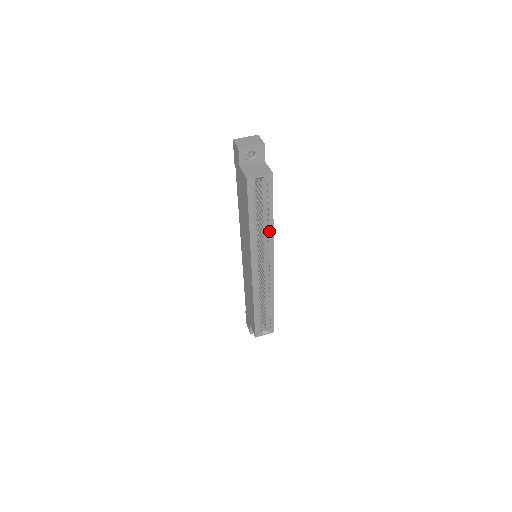
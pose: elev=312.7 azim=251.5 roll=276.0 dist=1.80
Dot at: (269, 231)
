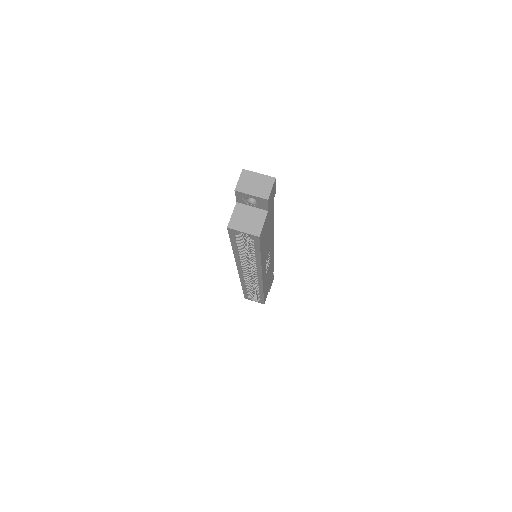
Dot at: (256, 262)
